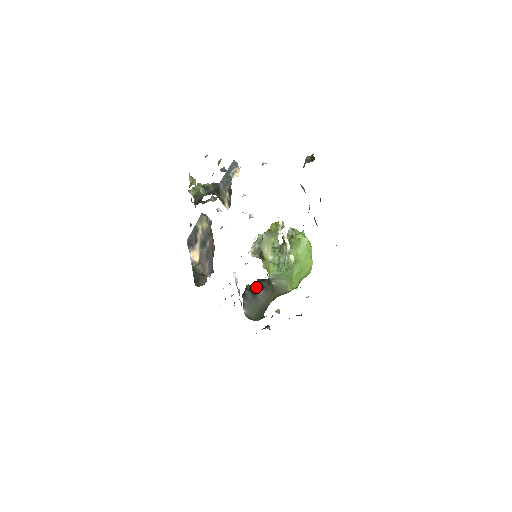
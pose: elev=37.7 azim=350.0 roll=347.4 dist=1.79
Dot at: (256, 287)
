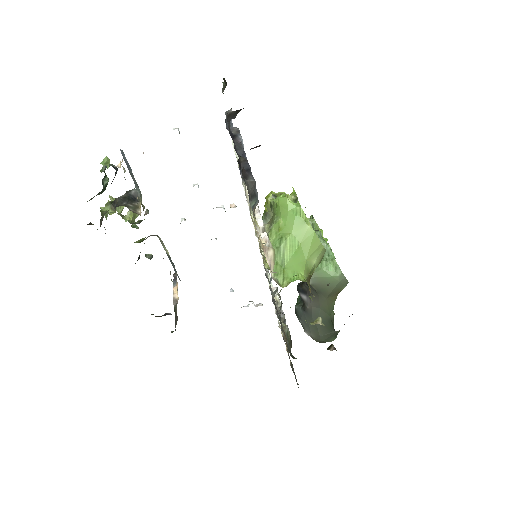
Dot at: (300, 296)
